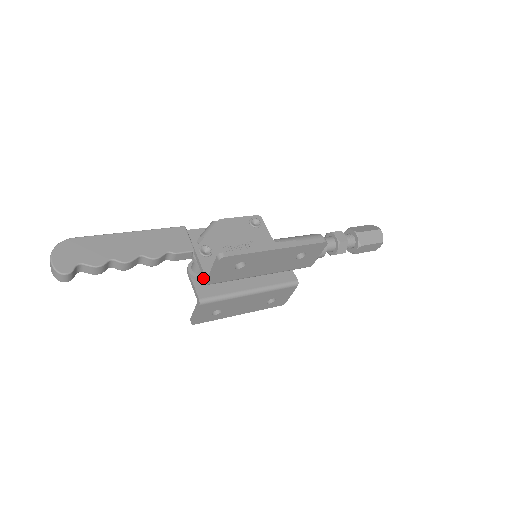
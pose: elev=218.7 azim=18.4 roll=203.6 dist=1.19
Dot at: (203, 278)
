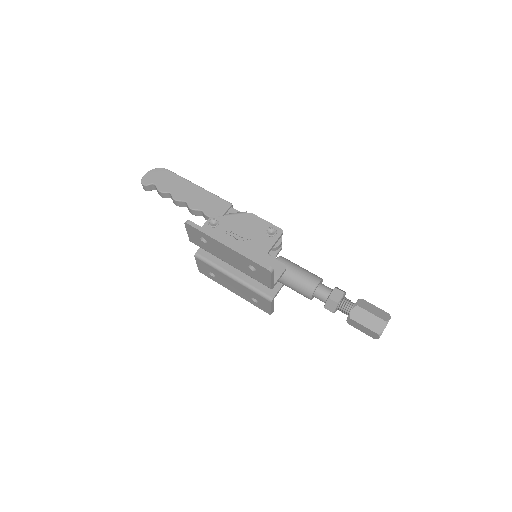
Dot at: occluded
